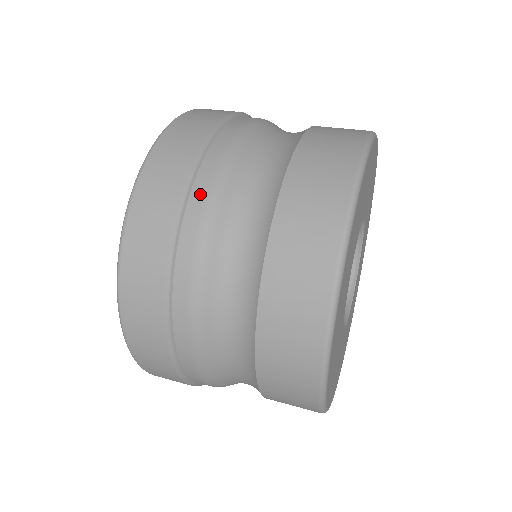
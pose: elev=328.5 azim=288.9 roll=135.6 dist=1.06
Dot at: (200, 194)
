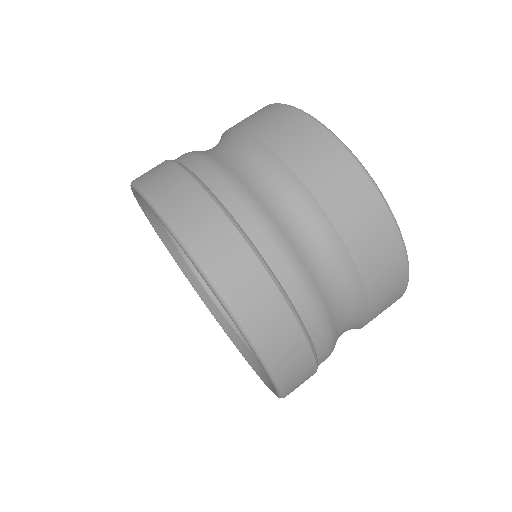
Dot at: (321, 340)
